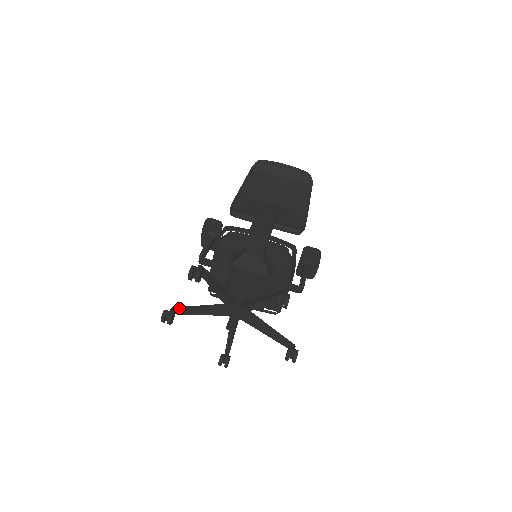
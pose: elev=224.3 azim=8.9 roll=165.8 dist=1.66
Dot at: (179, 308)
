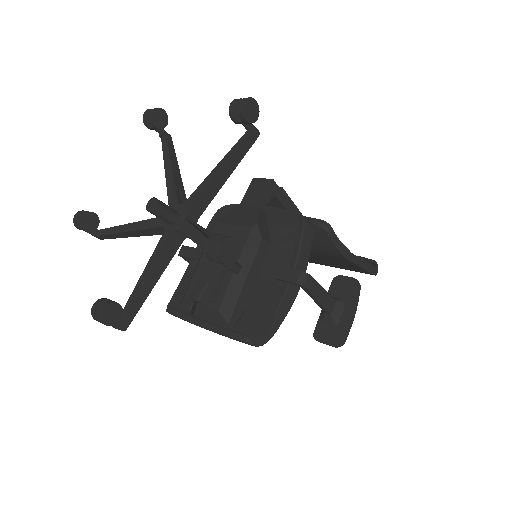
Dot at: occluded
